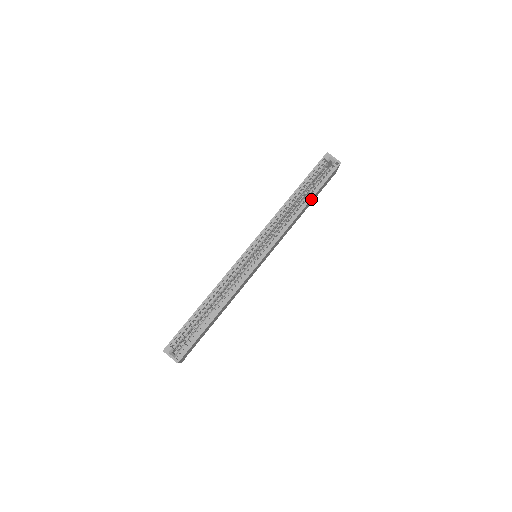
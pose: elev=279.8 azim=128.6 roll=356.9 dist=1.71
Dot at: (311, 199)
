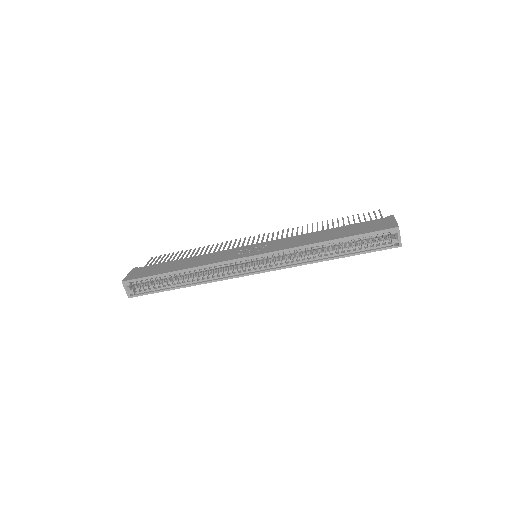
Dot at: (342, 257)
